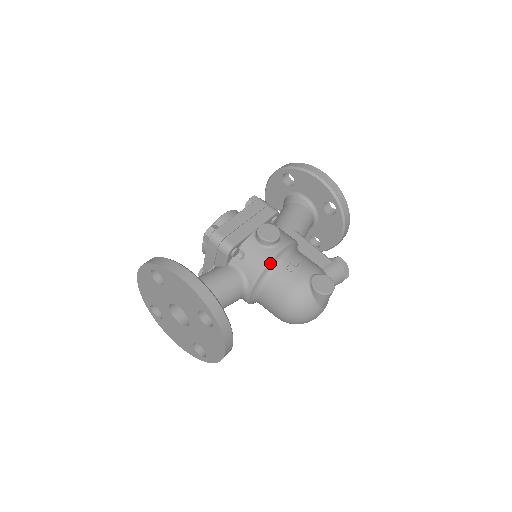
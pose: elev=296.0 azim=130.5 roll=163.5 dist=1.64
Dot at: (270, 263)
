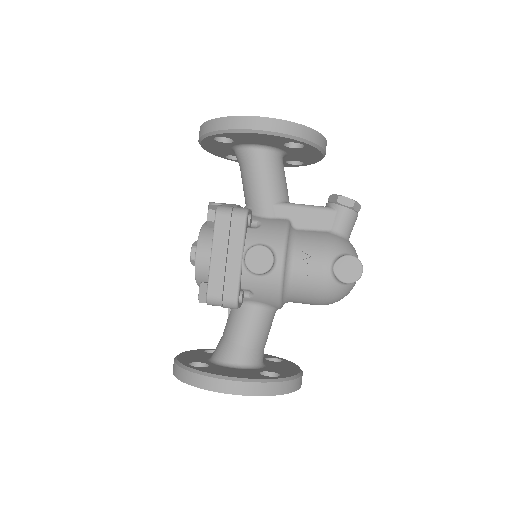
Dot at: (282, 285)
